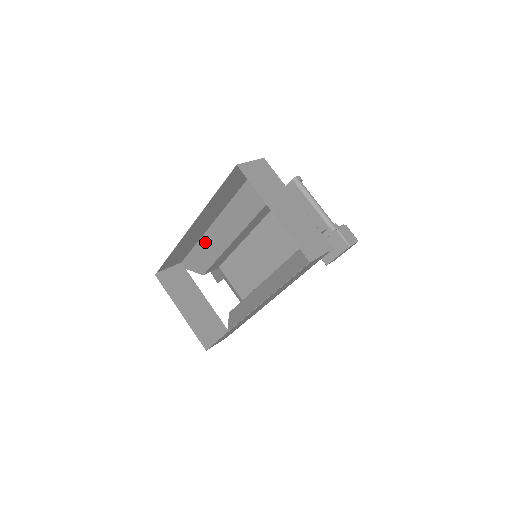
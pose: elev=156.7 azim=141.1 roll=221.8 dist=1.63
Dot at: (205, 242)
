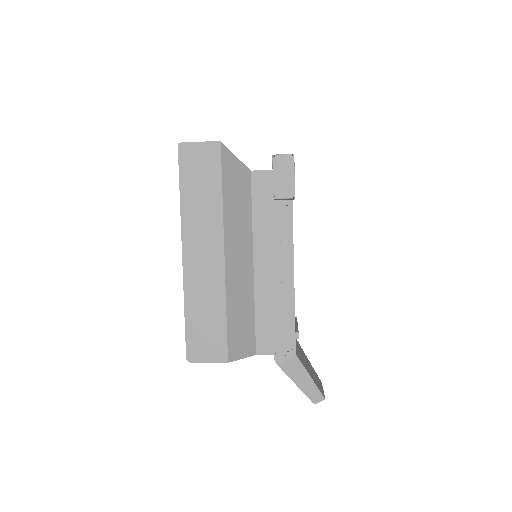
Dot at: occluded
